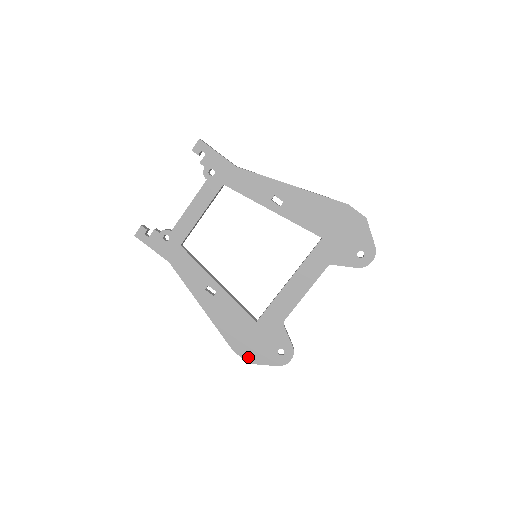
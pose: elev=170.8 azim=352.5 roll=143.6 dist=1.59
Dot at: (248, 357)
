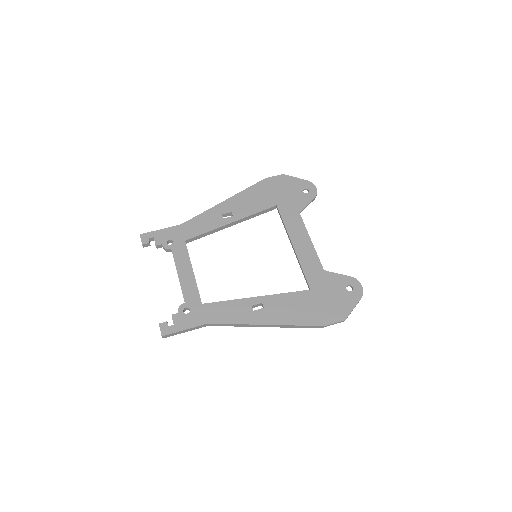
Dot at: (338, 317)
